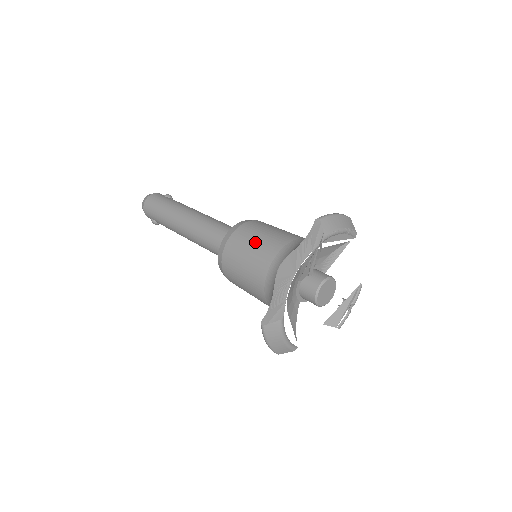
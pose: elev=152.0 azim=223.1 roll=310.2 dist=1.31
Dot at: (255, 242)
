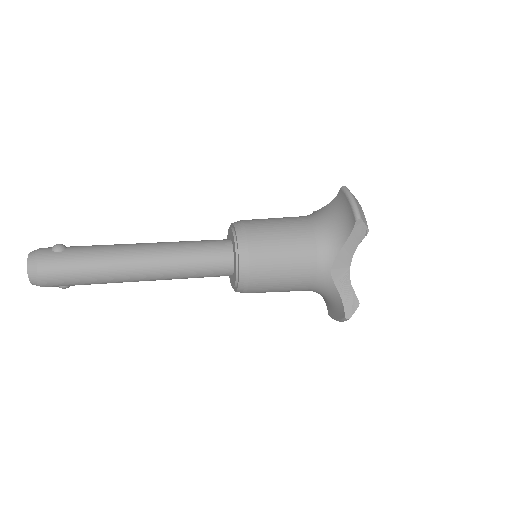
Dot at: (285, 258)
